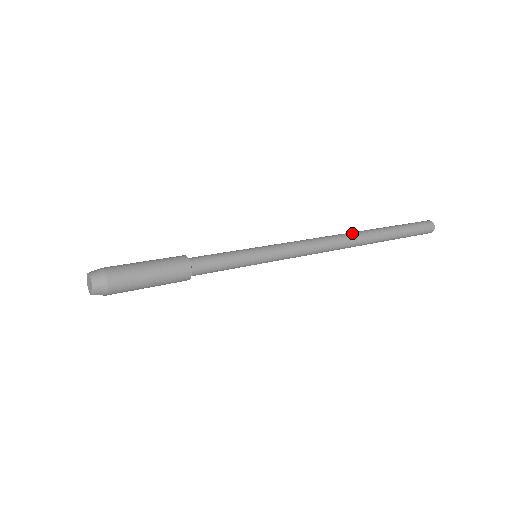
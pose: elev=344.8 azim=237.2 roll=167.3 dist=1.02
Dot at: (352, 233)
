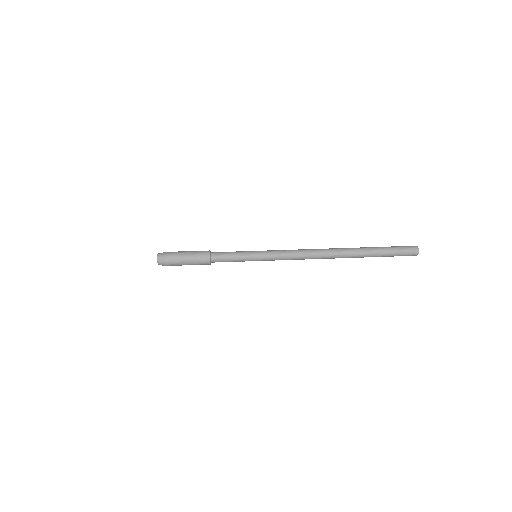
Dot at: (334, 251)
